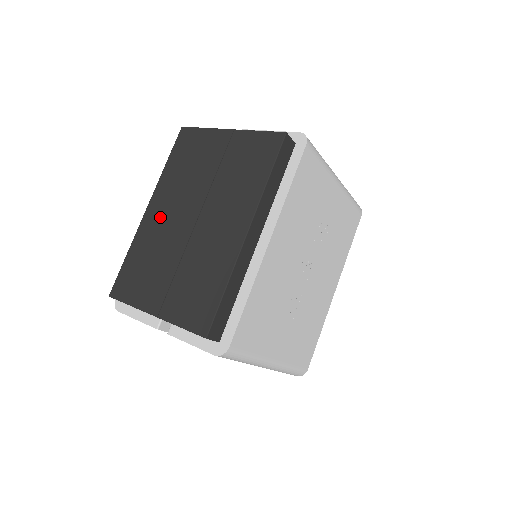
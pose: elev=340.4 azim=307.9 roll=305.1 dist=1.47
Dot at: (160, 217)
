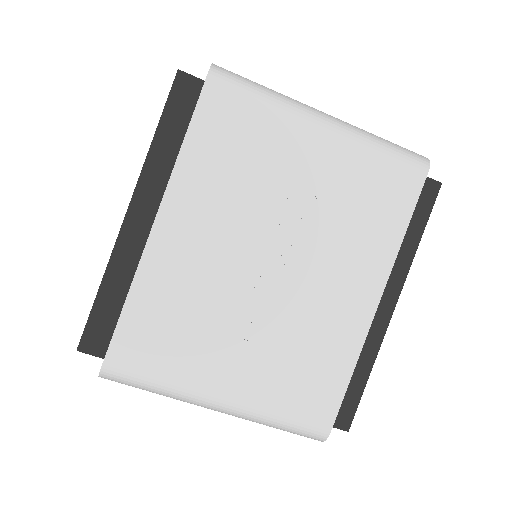
Dot at: occluded
